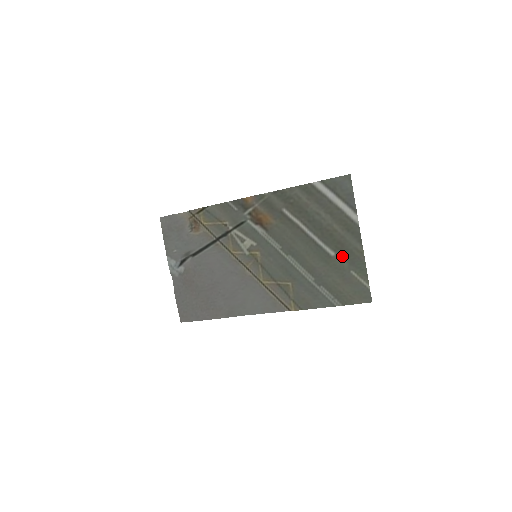
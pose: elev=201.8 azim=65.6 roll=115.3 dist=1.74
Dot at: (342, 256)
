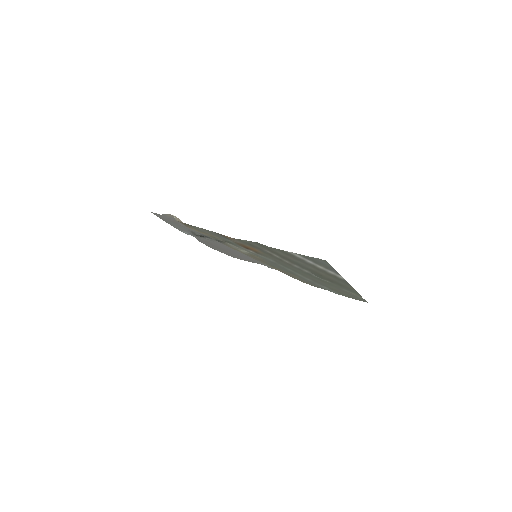
Dot at: (334, 284)
